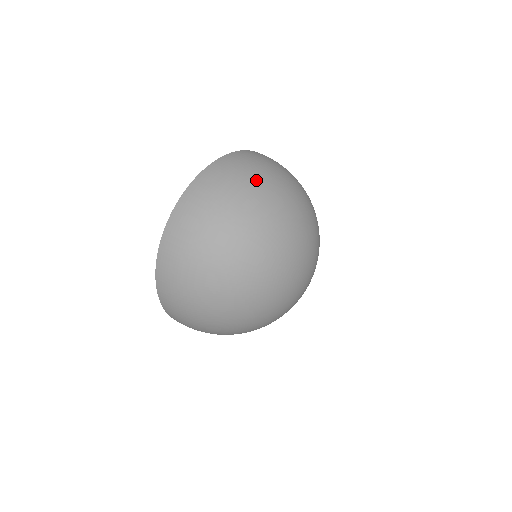
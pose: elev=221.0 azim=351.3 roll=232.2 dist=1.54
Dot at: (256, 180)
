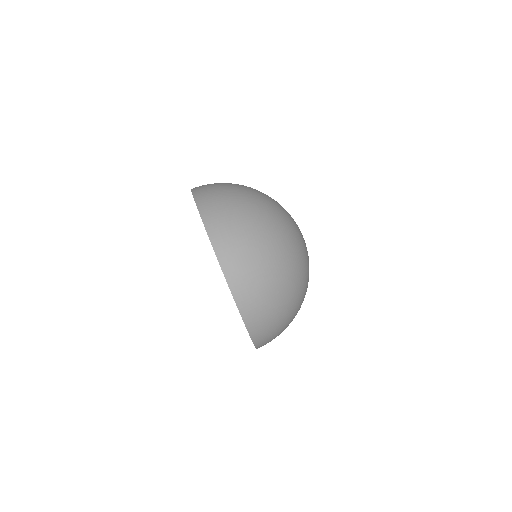
Dot at: (263, 255)
